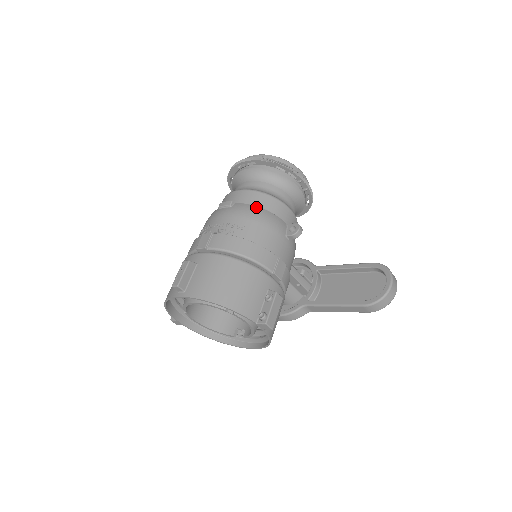
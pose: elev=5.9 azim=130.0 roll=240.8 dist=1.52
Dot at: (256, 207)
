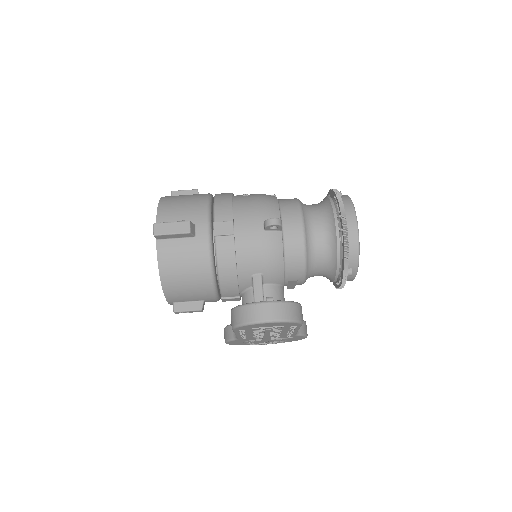
Dot at: (276, 198)
